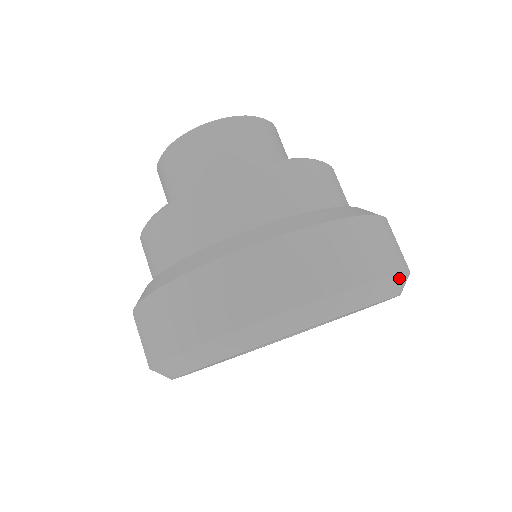
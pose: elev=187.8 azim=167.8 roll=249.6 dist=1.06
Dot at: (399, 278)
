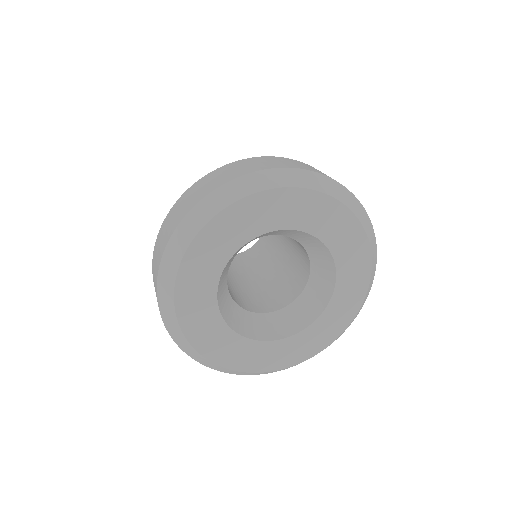
Dot at: (247, 179)
